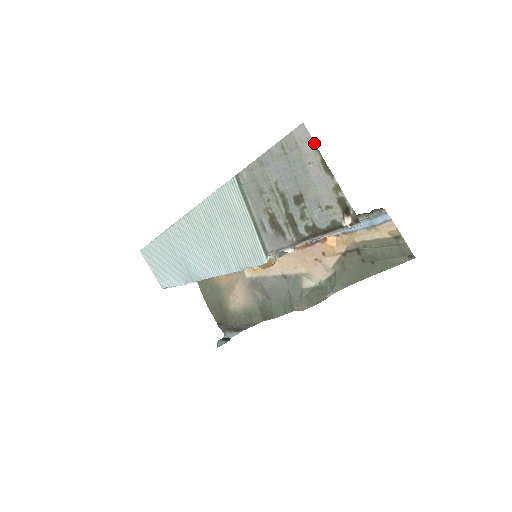
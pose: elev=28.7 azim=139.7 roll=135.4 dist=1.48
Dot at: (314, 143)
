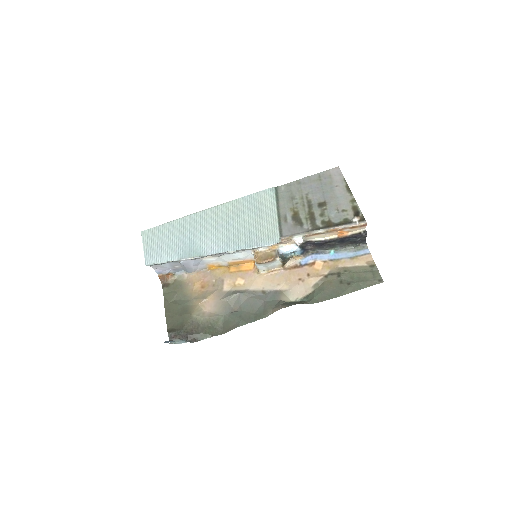
Dot at: (343, 177)
